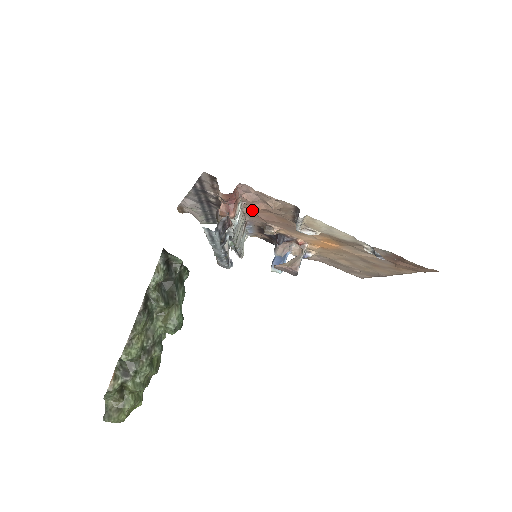
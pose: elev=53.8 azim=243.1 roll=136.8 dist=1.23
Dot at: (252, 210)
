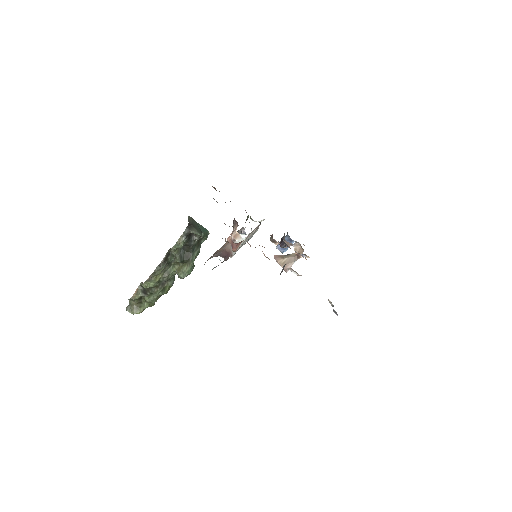
Dot at: occluded
